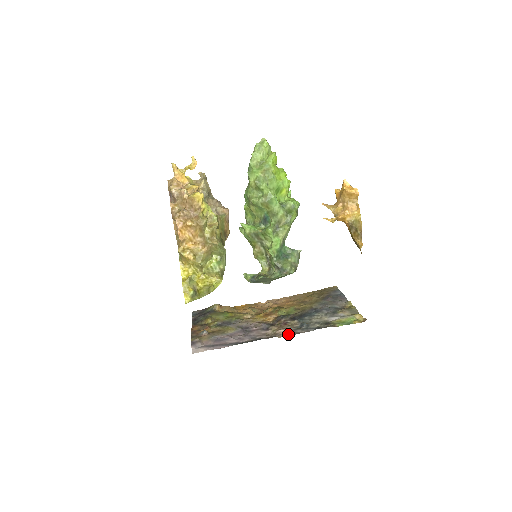
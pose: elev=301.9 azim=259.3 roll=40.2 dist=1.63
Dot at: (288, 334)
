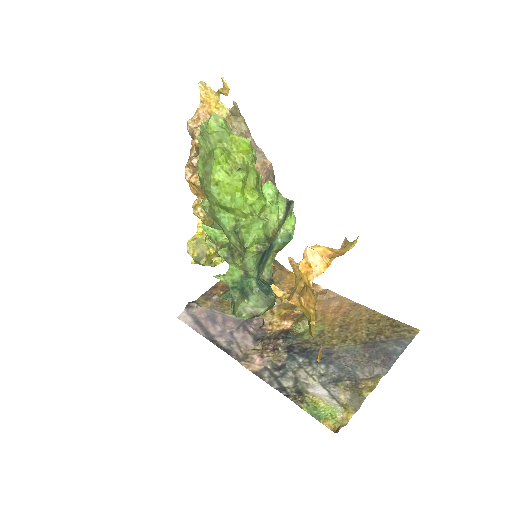
Dot at: (253, 368)
